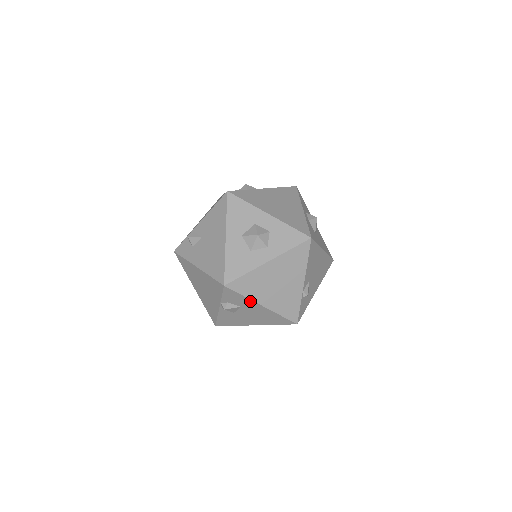
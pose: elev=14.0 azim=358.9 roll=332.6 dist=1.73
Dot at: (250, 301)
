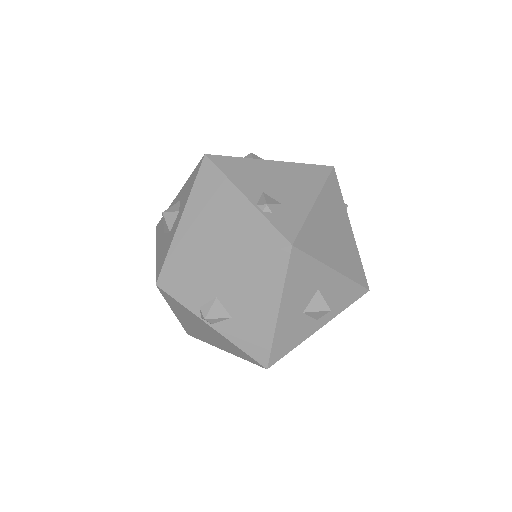
Dot at: (203, 275)
